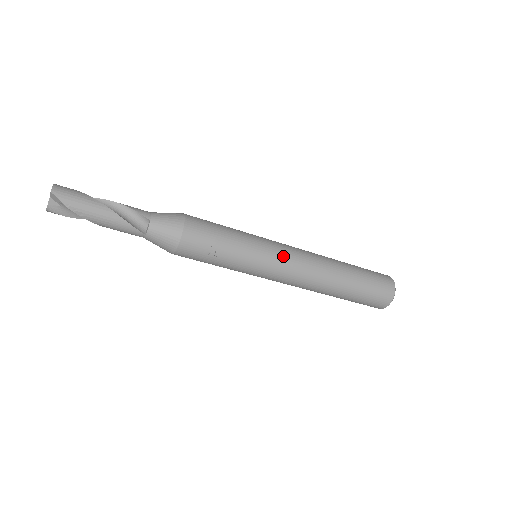
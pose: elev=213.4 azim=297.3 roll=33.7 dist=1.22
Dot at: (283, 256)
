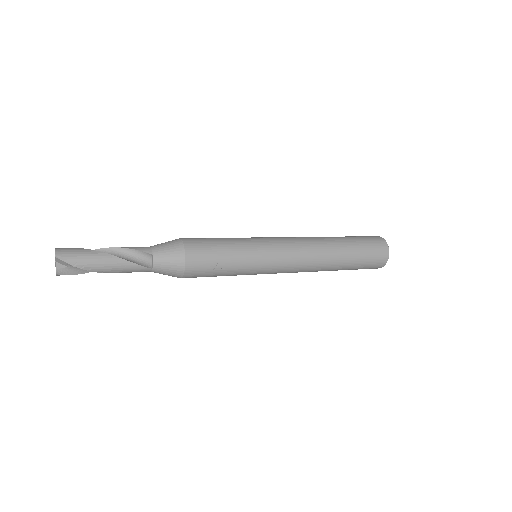
Dot at: (281, 249)
